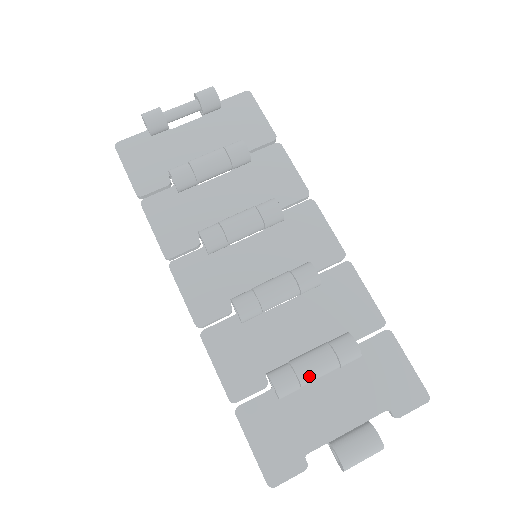
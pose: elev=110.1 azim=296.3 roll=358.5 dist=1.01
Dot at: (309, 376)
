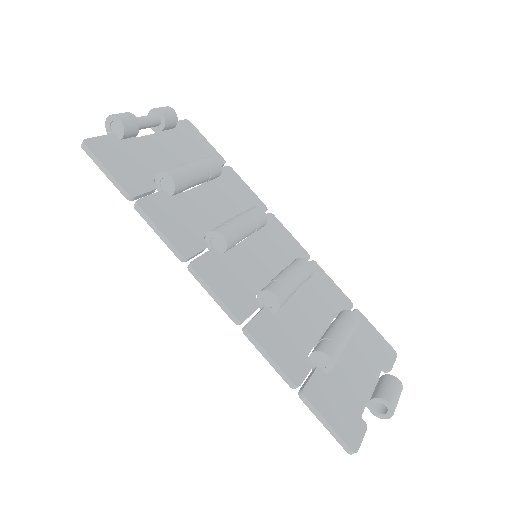
Dot at: (344, 345)
